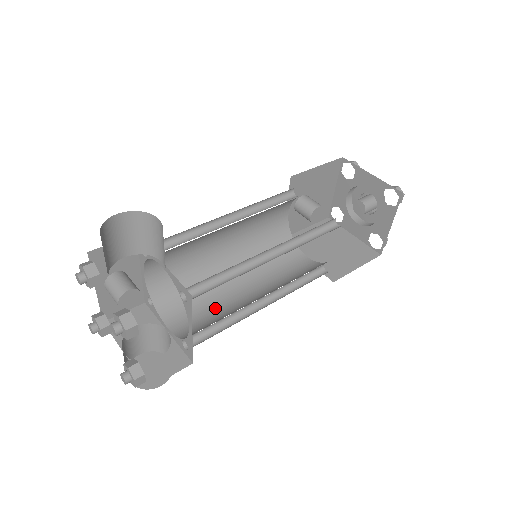
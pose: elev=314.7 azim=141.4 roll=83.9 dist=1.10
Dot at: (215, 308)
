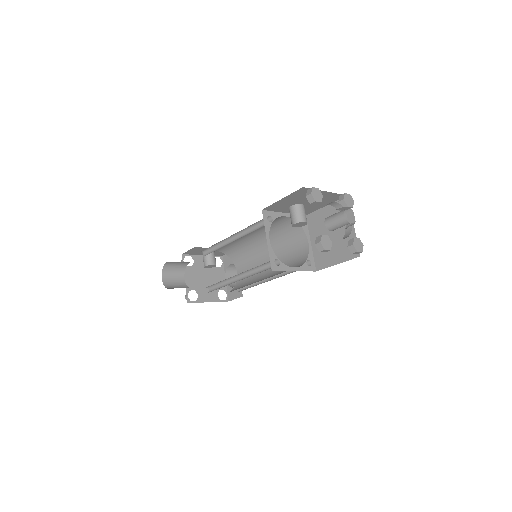
Dot at: occluded
